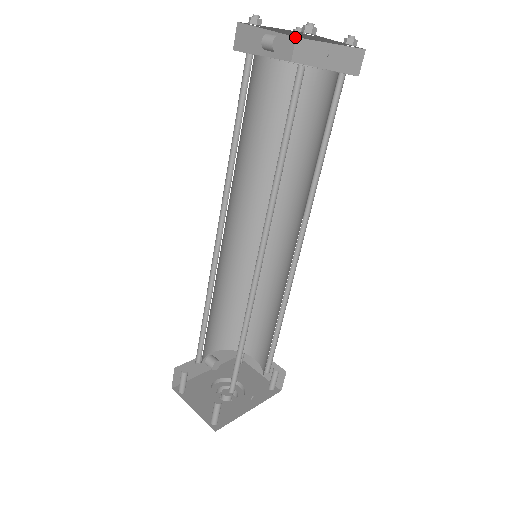
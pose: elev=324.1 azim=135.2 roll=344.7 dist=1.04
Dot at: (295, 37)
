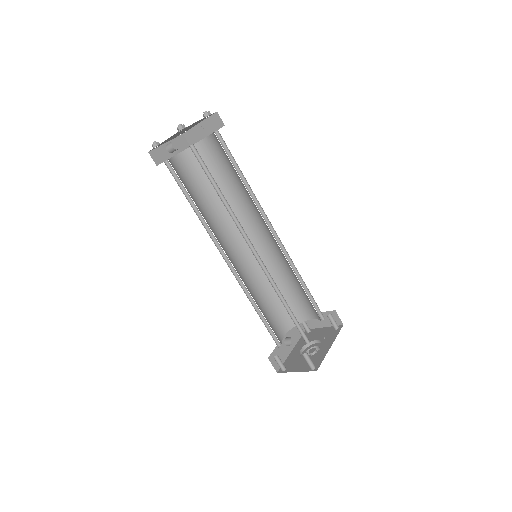
Dot at: (182, 134)
